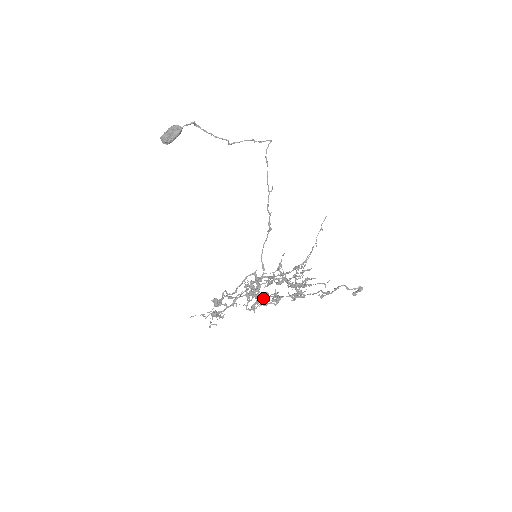
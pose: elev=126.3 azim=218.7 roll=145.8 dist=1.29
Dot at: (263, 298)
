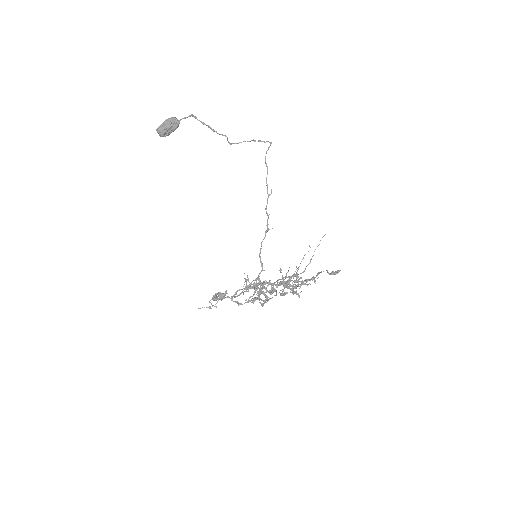
Dot at: (261, 290)
